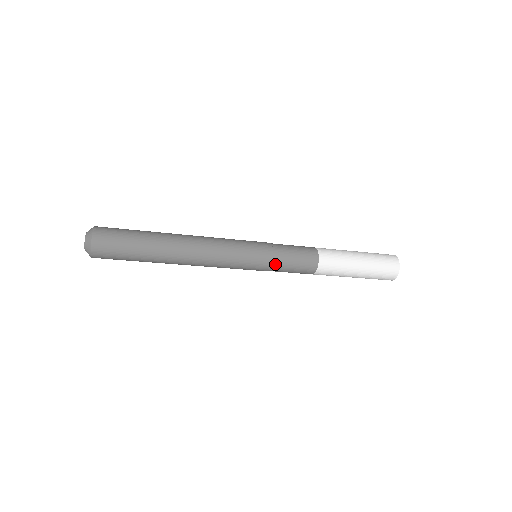
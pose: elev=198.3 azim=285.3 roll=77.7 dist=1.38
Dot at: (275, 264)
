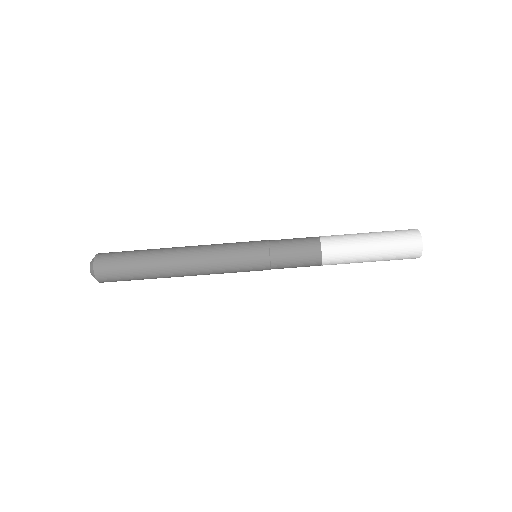
Dot at: (274, 263)
